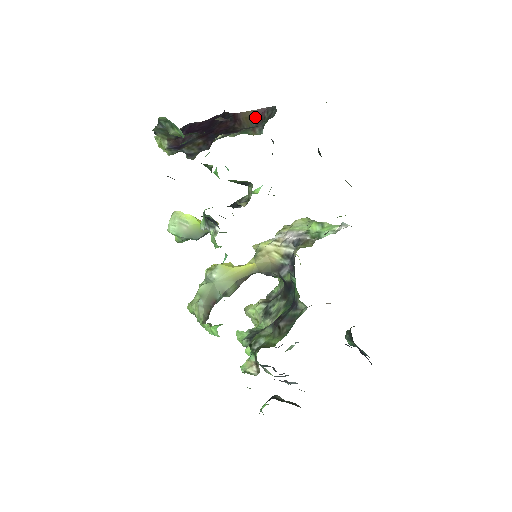
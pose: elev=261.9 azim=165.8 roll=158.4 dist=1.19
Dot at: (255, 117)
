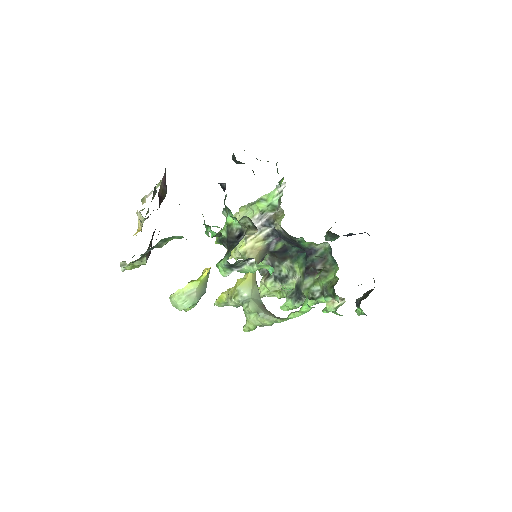
Dot at: (164, 186)
